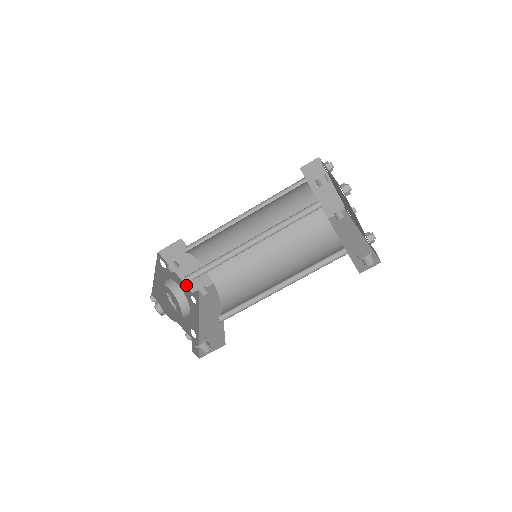
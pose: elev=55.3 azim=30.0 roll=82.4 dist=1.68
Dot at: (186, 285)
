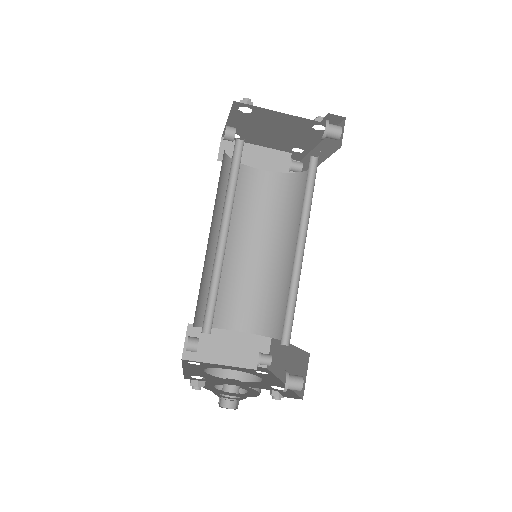
Dot at: (242, 368)
